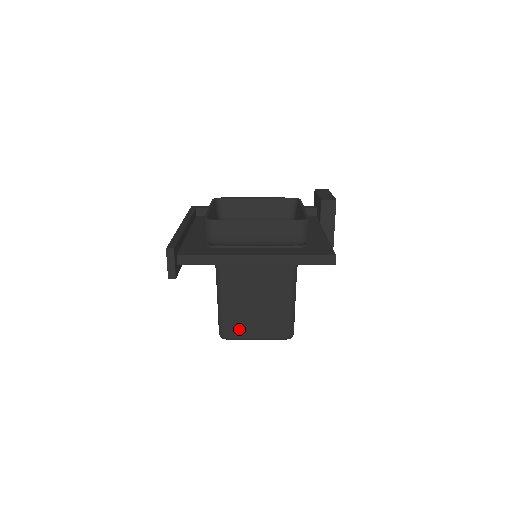
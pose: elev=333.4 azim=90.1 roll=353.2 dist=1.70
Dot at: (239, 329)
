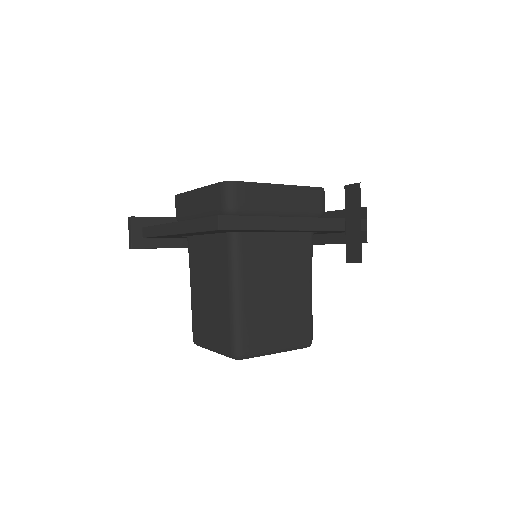
Dot at: (200, 332)
